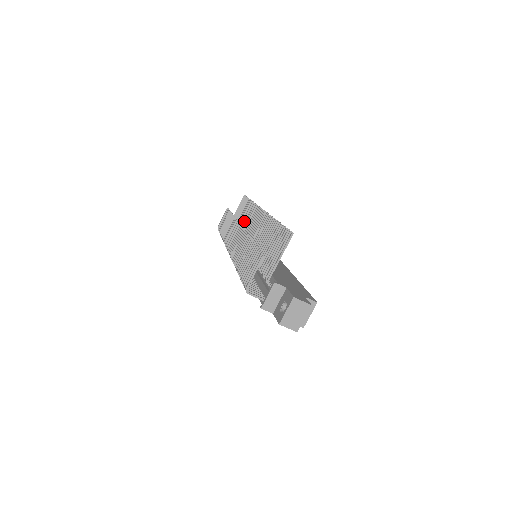
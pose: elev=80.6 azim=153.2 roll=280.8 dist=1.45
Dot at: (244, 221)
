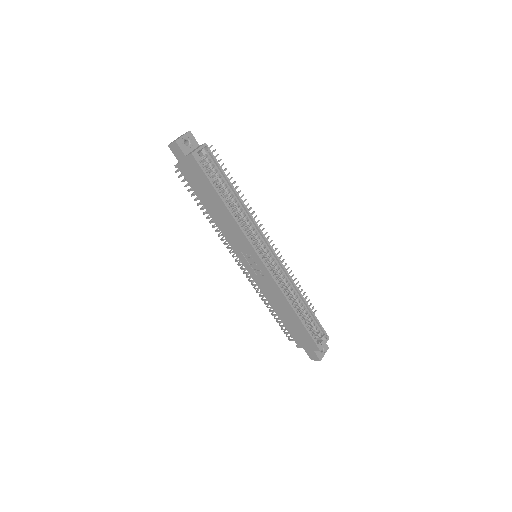
Dot at: occluded
